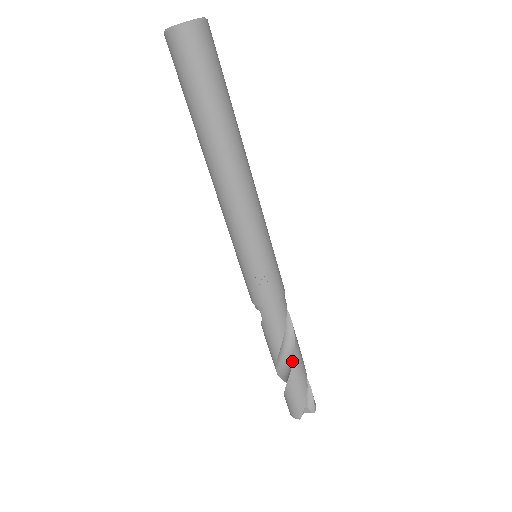
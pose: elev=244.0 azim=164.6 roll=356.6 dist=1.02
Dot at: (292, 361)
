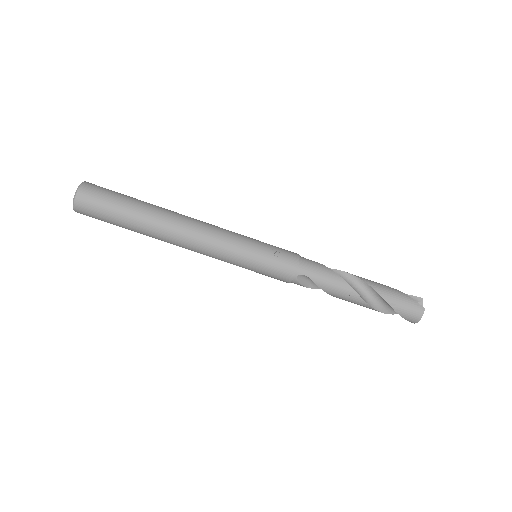
Dot at: (360, 280)
